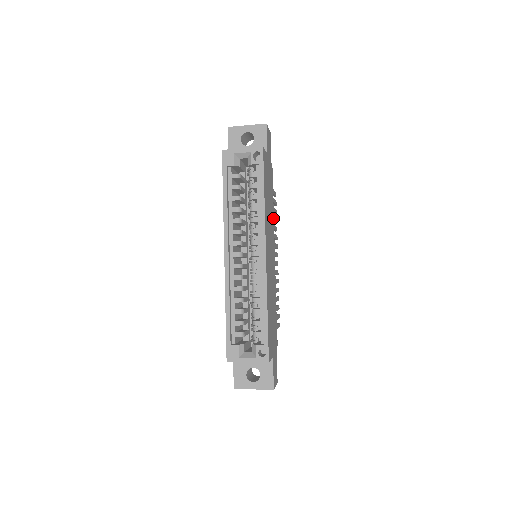
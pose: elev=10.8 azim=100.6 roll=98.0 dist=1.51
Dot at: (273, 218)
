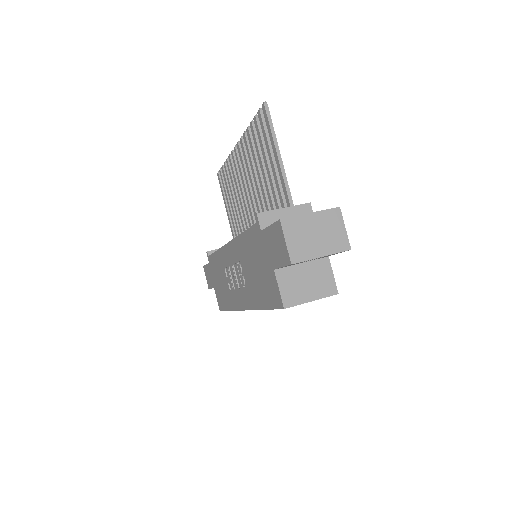
Dot at: occluded
